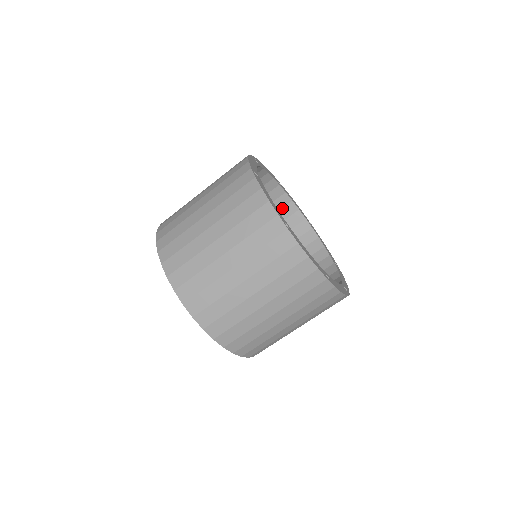
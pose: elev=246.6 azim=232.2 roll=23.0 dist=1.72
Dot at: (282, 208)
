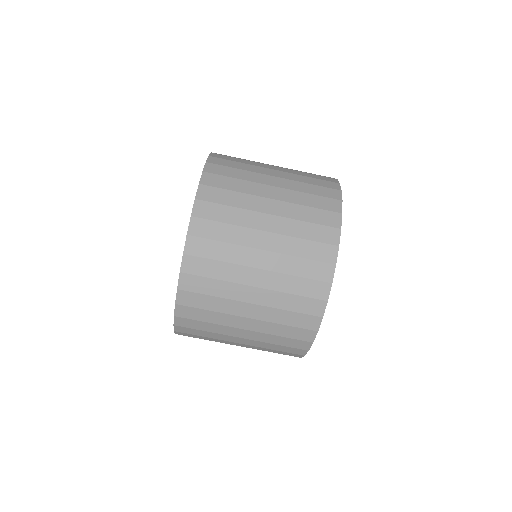
Dot at: occluded
